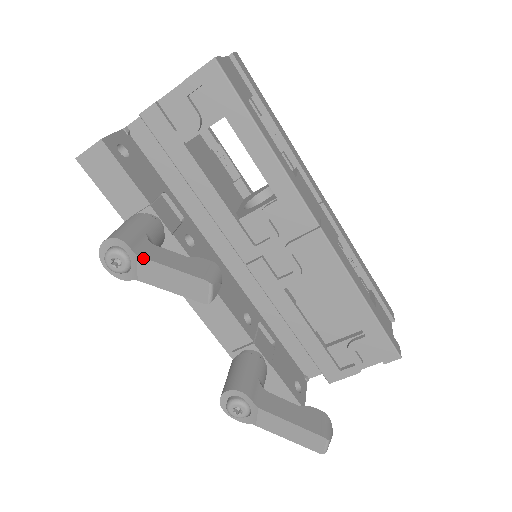
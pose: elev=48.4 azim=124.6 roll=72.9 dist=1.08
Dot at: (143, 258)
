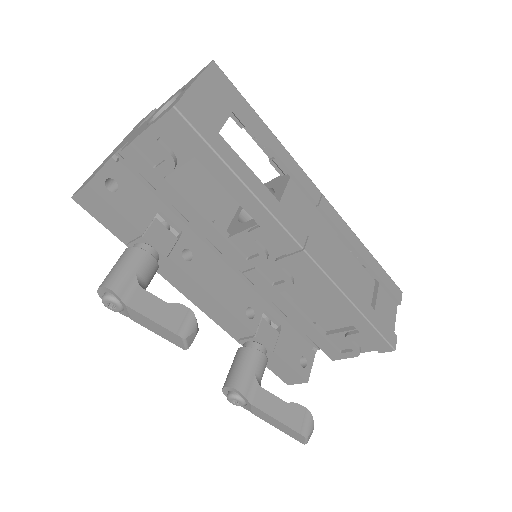
Dot at: (130, 308)
